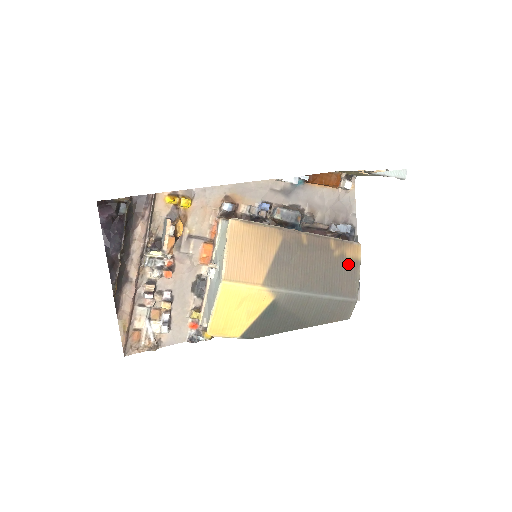
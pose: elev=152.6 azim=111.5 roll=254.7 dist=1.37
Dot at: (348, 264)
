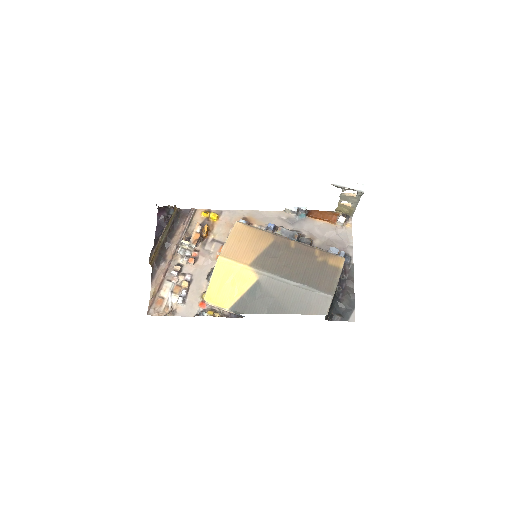
Dot at: (329, 269)
